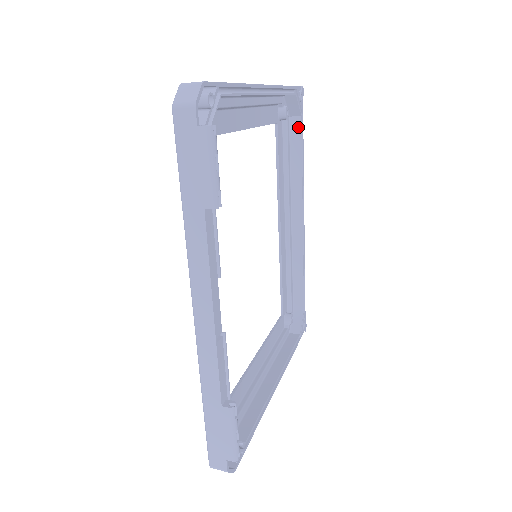
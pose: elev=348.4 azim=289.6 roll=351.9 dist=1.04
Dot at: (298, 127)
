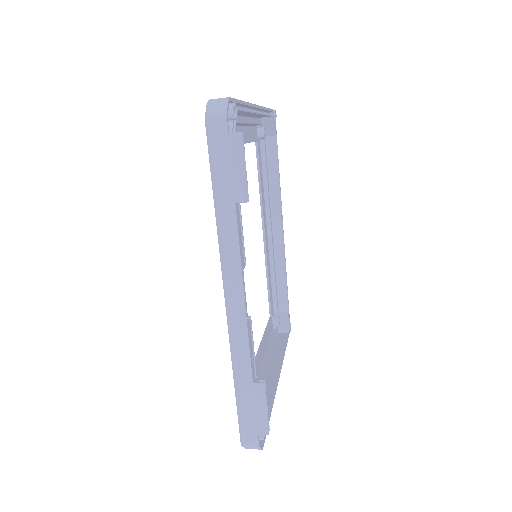
Dot at: (273, 145)
